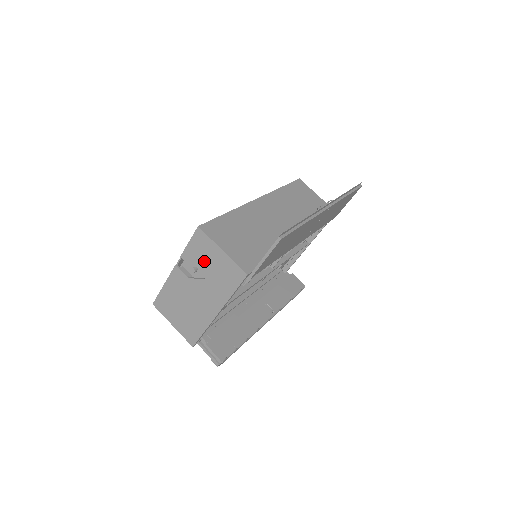
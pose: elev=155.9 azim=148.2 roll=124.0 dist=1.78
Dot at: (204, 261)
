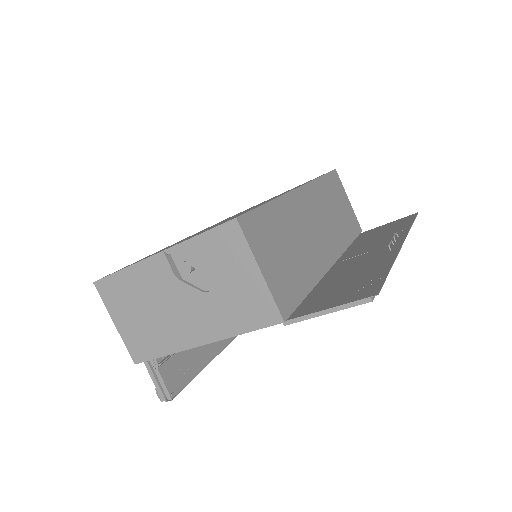
Dot at: (218, 269)
